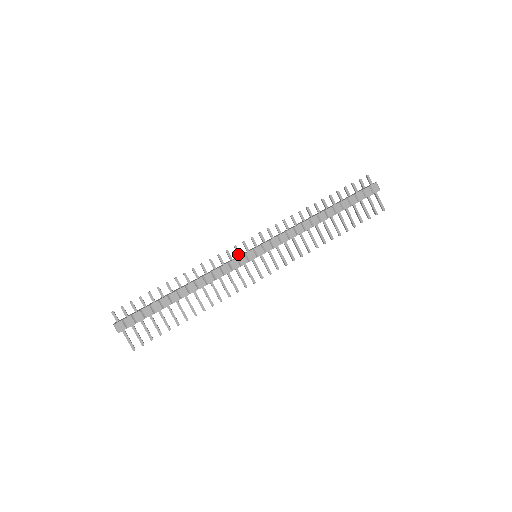
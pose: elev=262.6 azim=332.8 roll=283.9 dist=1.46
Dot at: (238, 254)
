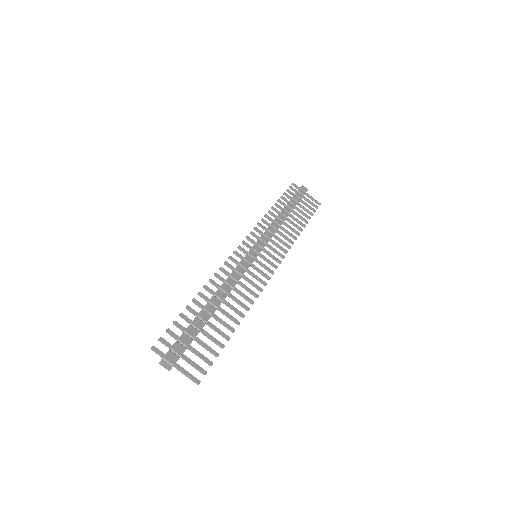
Dot at: (241, 257)
